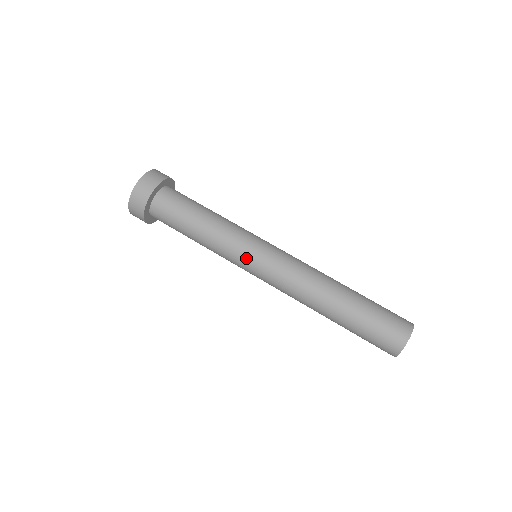
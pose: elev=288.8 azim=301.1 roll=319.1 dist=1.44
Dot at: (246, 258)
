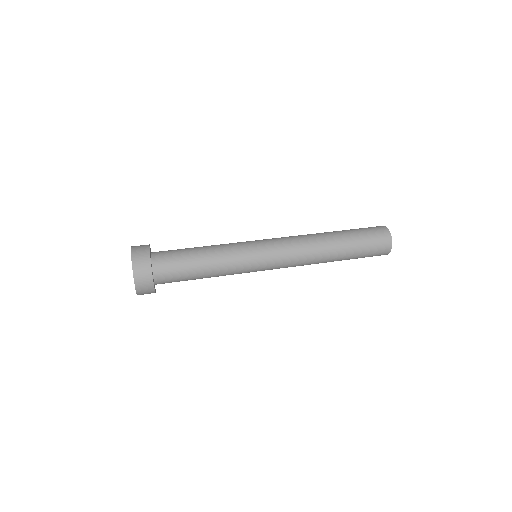
Dot at: (256, 262)
